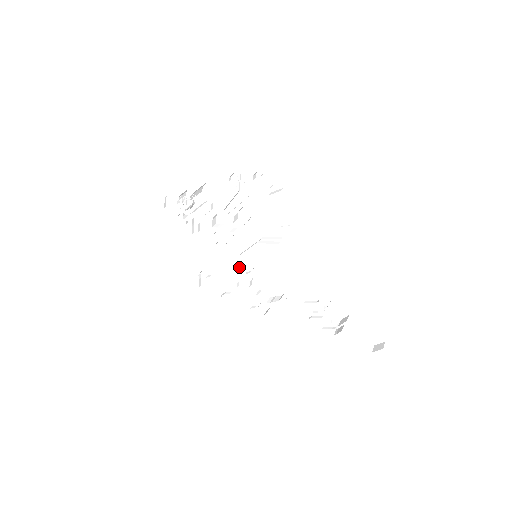
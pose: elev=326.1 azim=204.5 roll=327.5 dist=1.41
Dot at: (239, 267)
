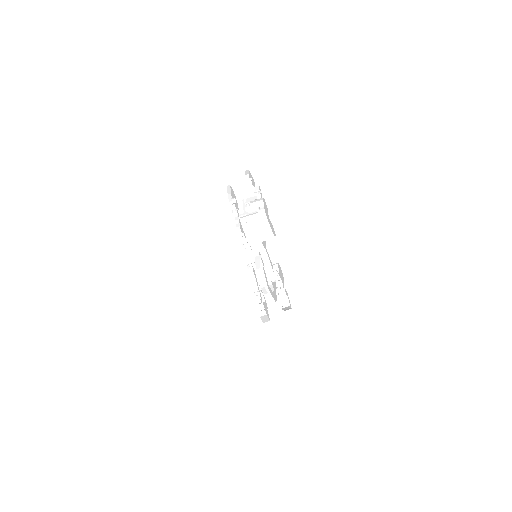
Dot at: occluded
